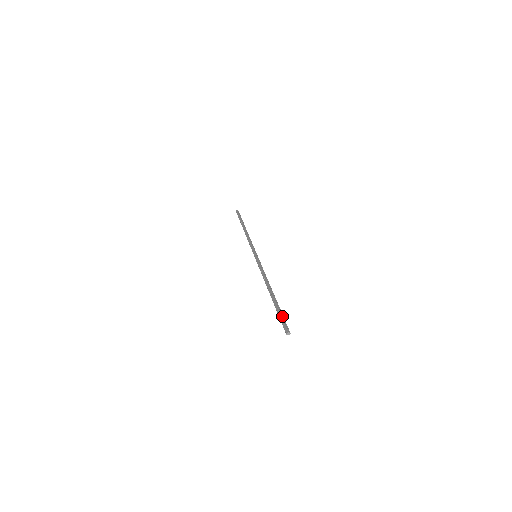
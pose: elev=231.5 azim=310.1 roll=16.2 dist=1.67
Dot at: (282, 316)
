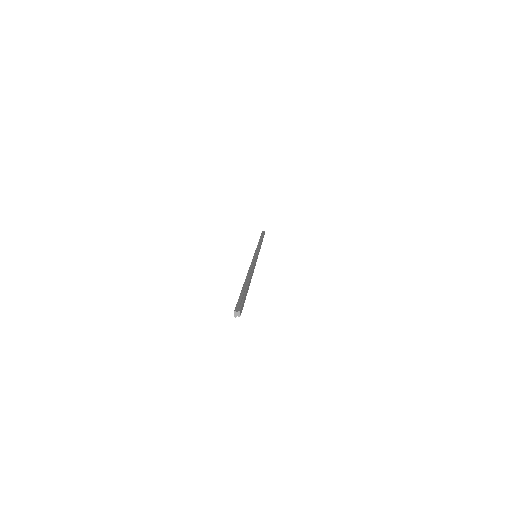
Dot at: (241, 297)
